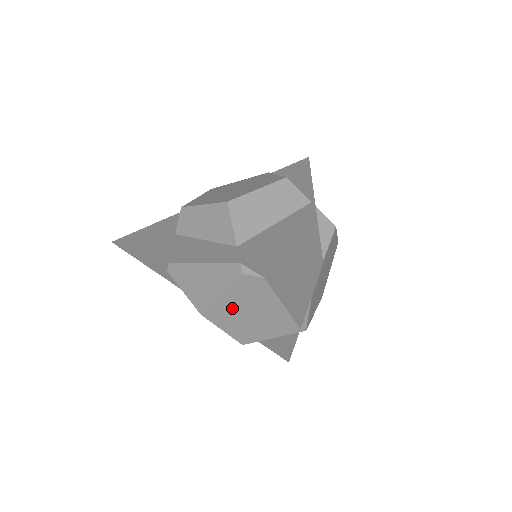
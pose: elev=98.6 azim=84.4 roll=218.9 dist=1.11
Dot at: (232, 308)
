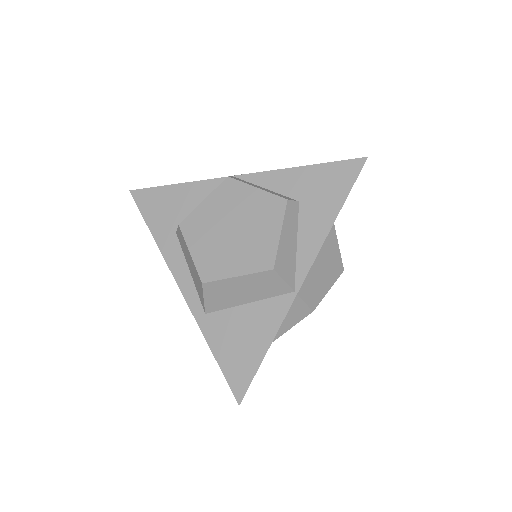
Dot at: occluded
